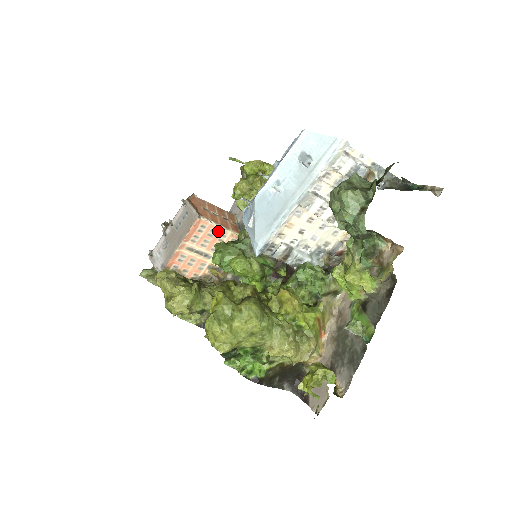
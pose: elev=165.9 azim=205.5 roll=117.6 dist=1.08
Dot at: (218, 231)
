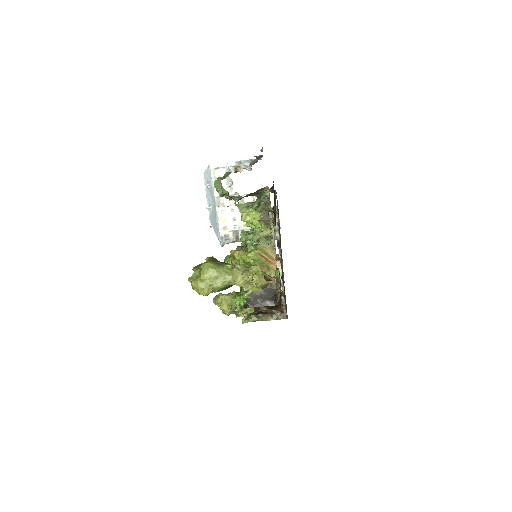
Dot at: occluded
